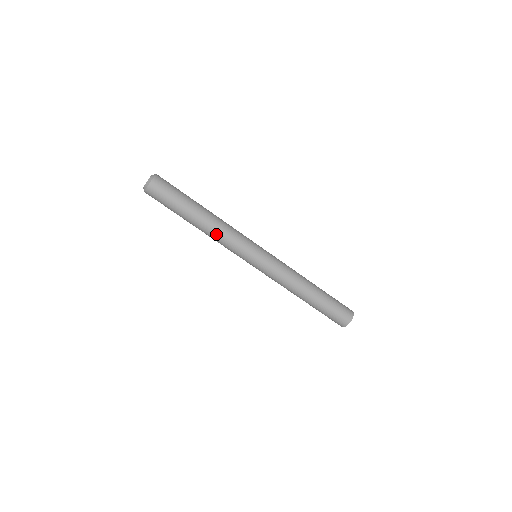
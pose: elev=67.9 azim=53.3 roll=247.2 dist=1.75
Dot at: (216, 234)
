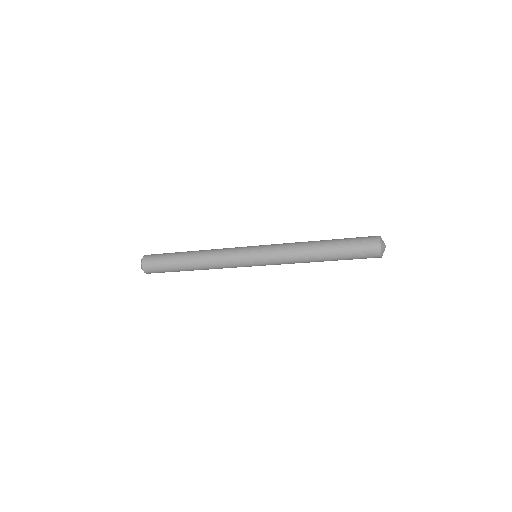
Dot at: occluded
